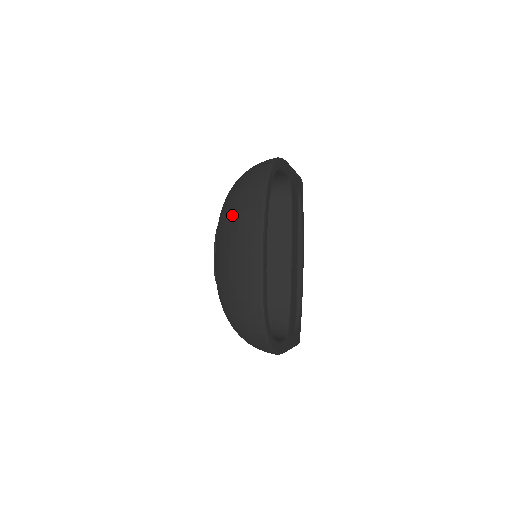
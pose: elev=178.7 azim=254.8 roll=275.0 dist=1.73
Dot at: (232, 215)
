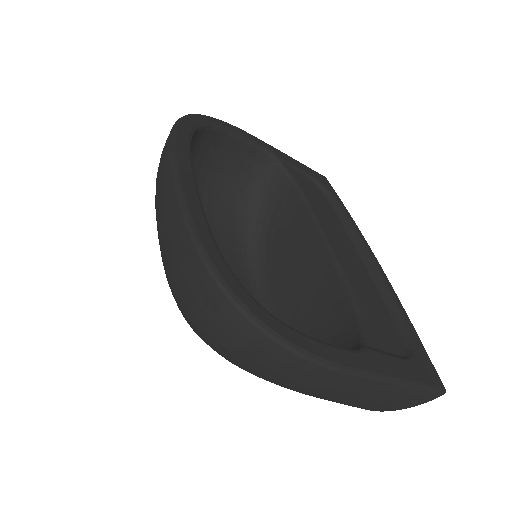
Dot at: occluded
